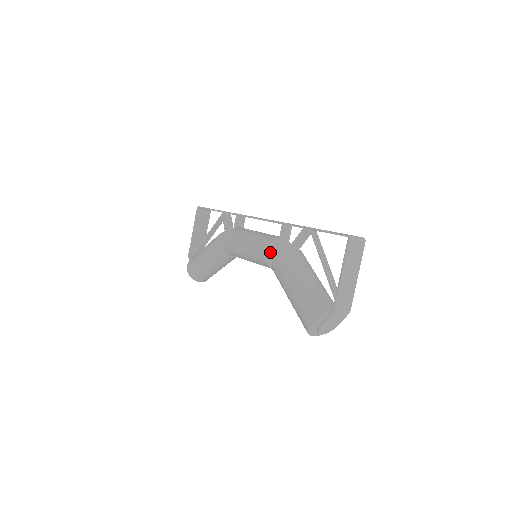
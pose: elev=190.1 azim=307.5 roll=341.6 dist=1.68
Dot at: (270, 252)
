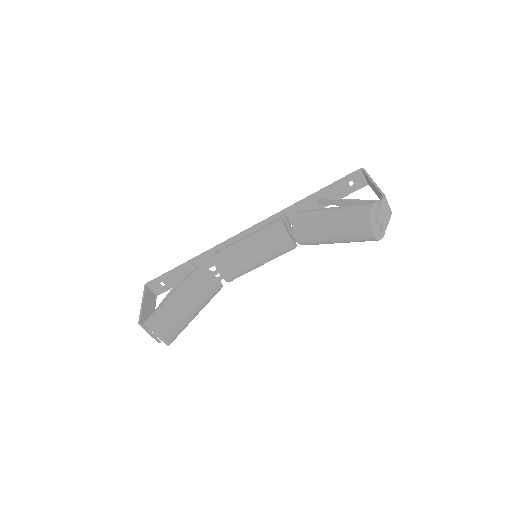
Dot at: (283, 222)
